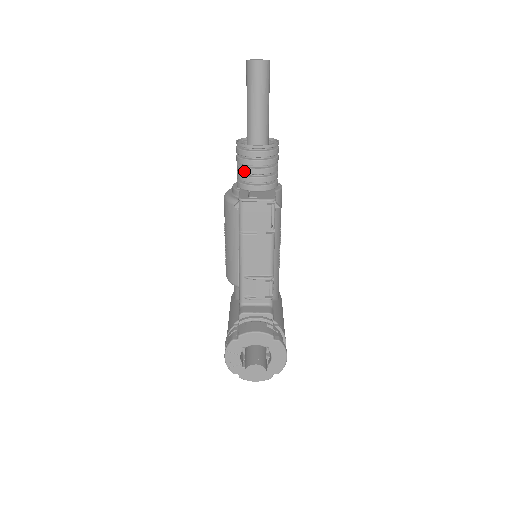
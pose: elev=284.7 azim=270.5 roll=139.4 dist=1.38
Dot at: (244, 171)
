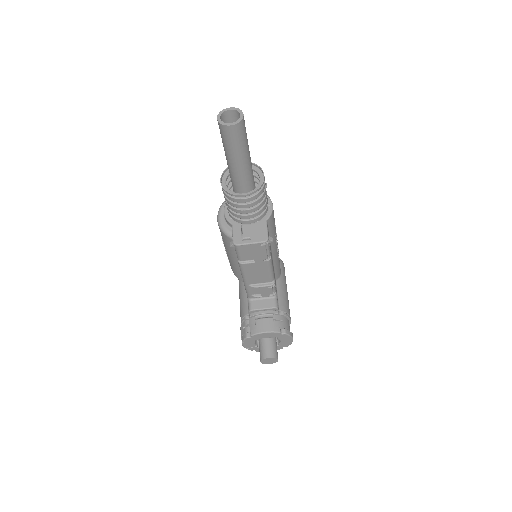
Dot at: (233, 210)
